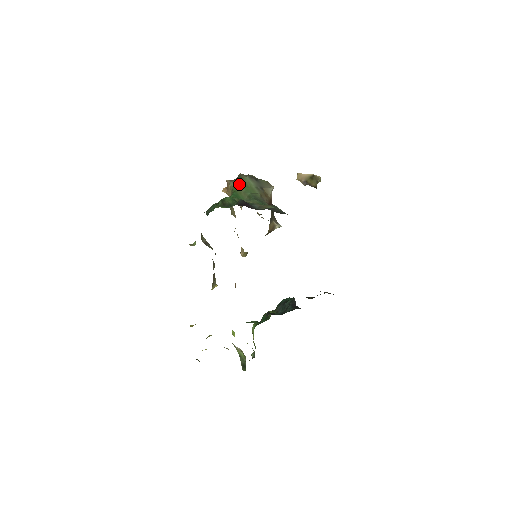
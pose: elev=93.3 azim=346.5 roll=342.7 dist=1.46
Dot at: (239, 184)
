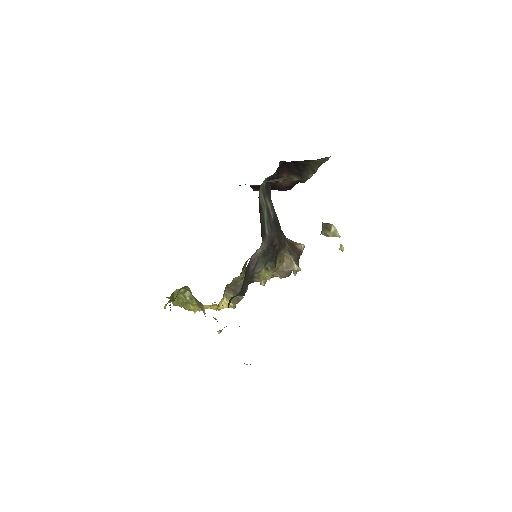
Dot at: occluded
